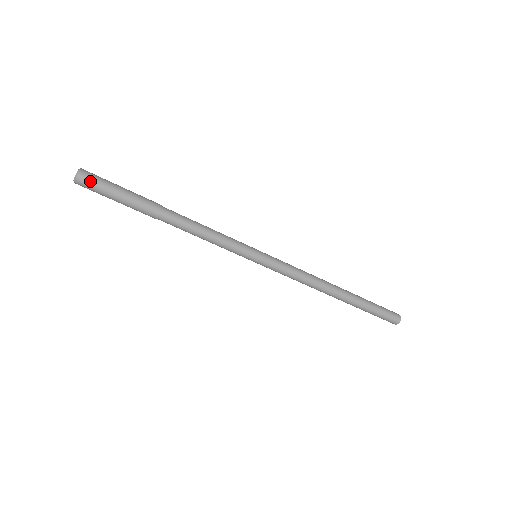
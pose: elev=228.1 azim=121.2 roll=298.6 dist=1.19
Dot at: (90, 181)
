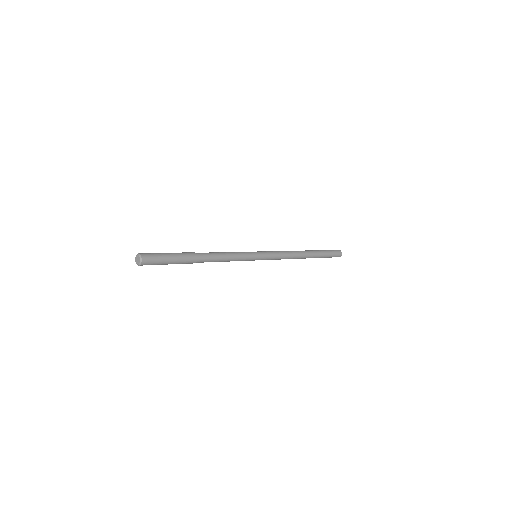
Dot at: (150, 261)
